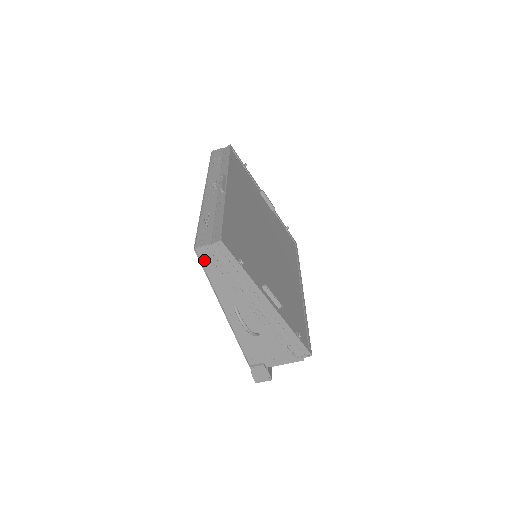
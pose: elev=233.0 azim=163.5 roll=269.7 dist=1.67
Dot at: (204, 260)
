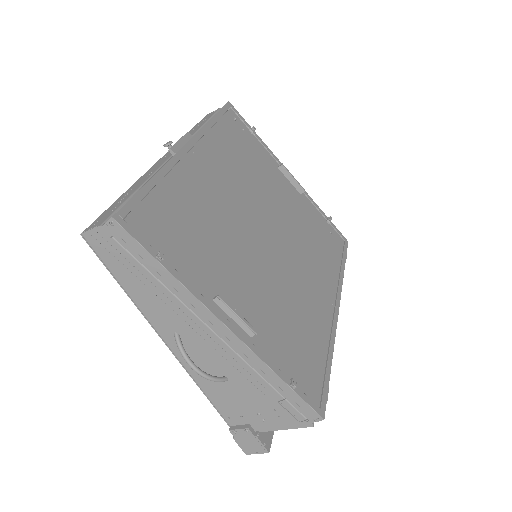
Dot at: (102, 254)
